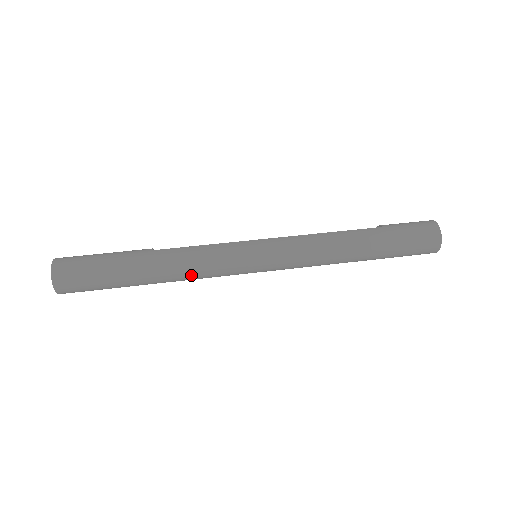
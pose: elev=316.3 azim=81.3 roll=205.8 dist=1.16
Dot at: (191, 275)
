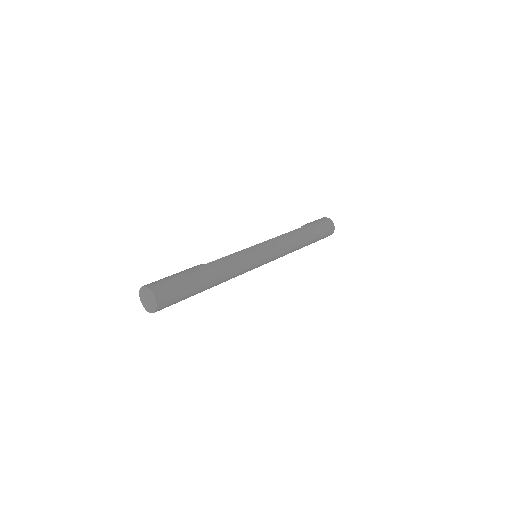
Dot at: (232, 275)
